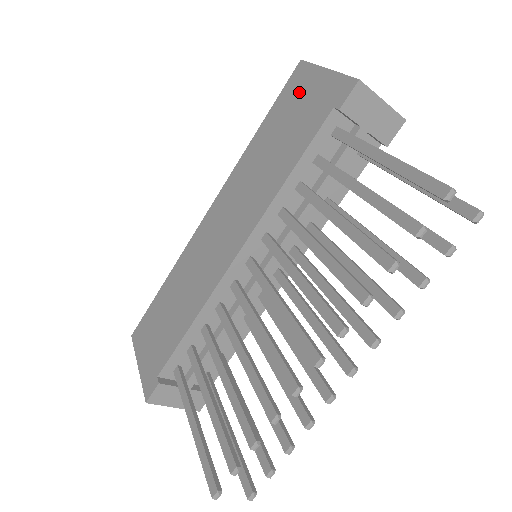
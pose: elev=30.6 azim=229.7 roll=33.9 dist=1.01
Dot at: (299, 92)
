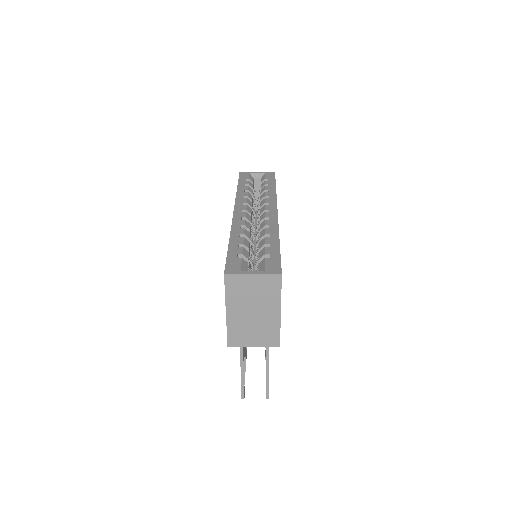
Dot at: occluded
